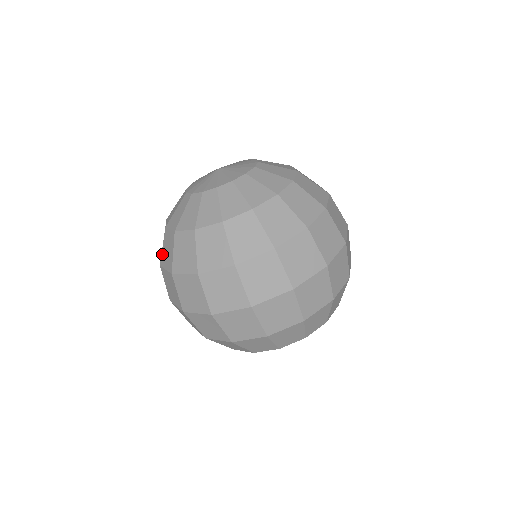
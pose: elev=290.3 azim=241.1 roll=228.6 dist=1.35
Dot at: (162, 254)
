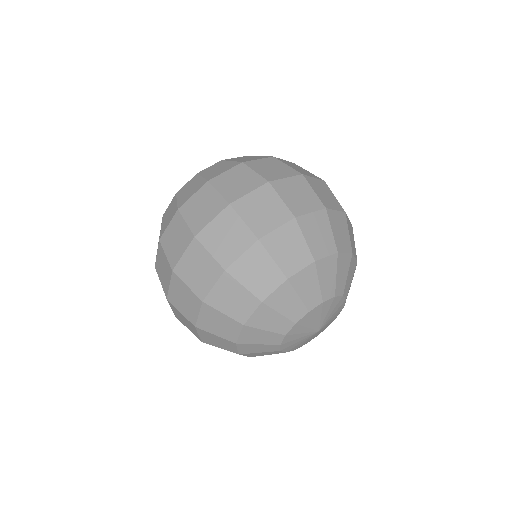
Dot at: (161, 230)
